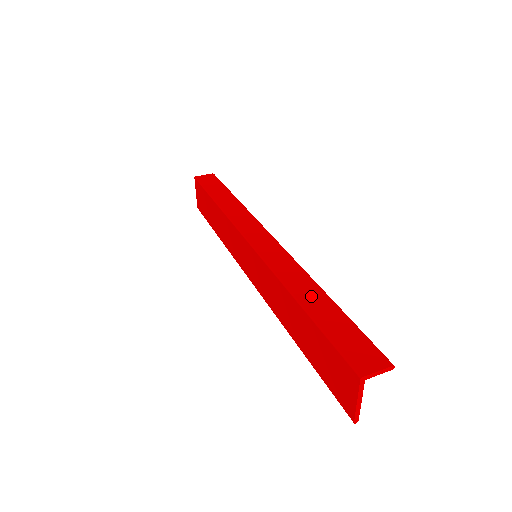
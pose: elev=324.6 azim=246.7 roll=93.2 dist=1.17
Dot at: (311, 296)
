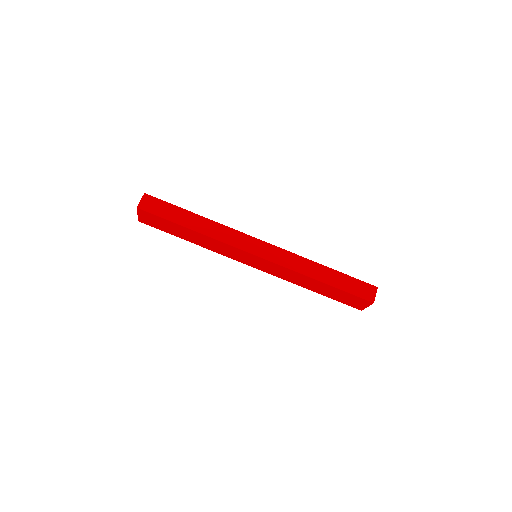
Dot at: (321, 273)
